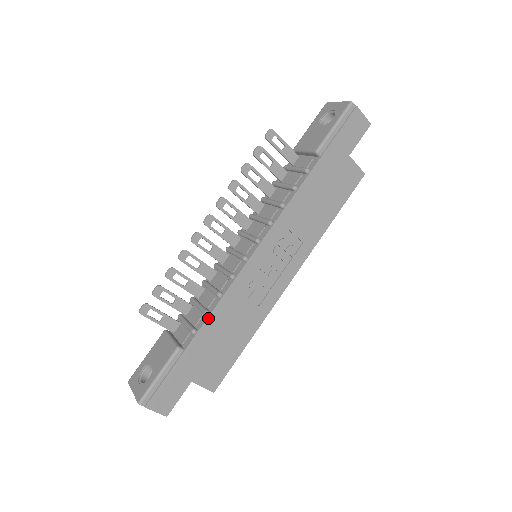
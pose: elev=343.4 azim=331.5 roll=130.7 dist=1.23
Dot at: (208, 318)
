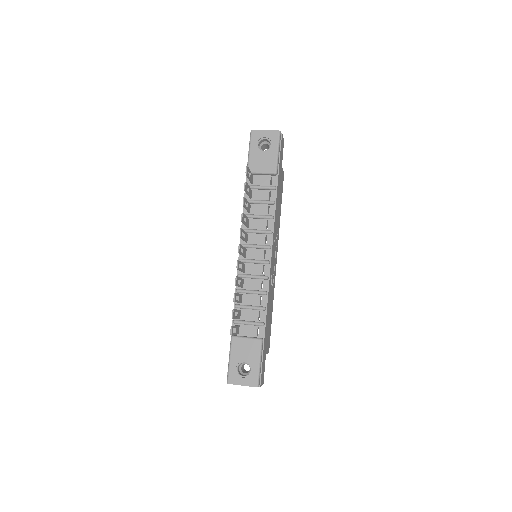
Dot at: (267, 311)
